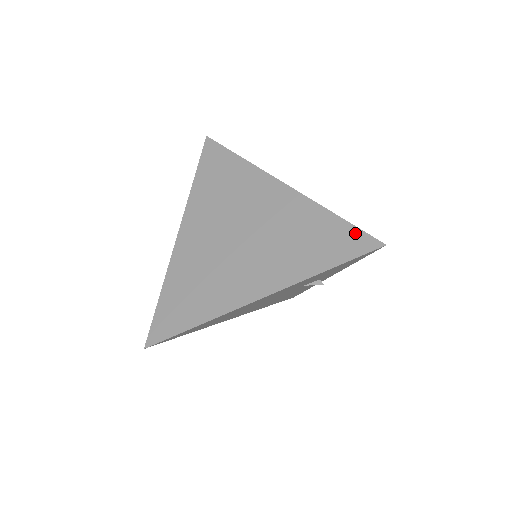
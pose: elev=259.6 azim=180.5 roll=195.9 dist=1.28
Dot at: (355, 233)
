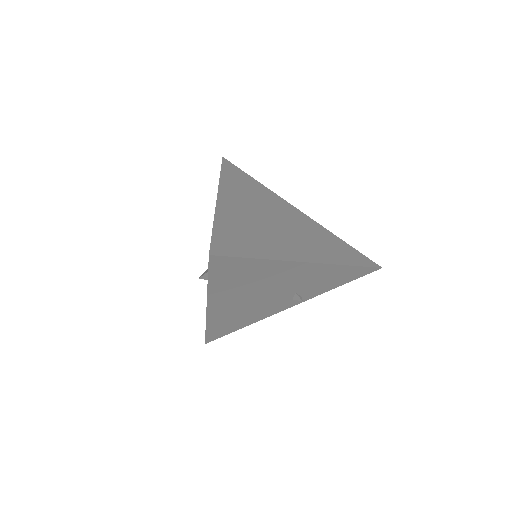
Dot at: (361, 254)
